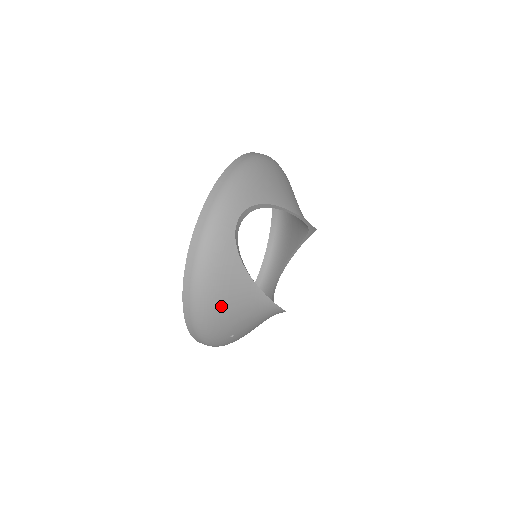
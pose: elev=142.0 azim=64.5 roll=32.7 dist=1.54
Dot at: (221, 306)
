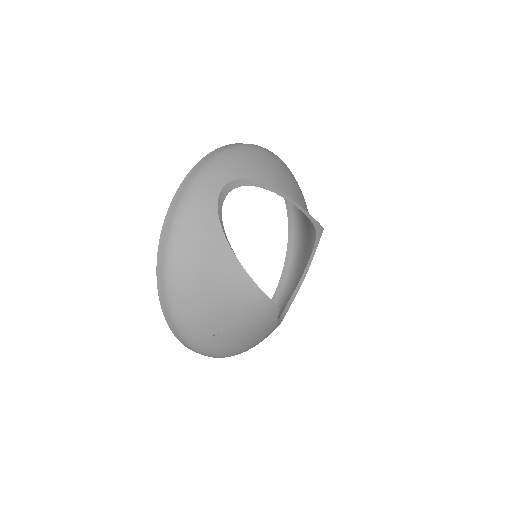
Dot at: (198, 283)
